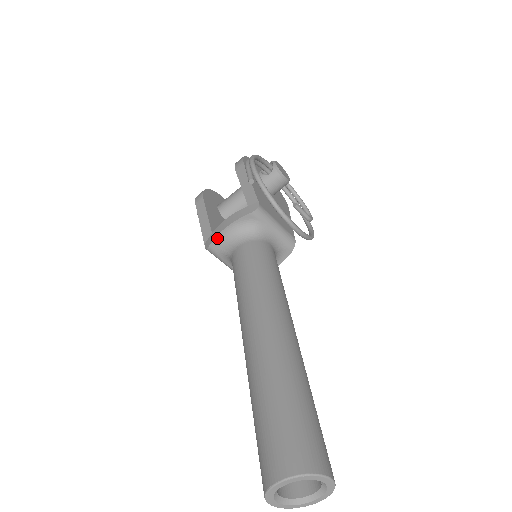
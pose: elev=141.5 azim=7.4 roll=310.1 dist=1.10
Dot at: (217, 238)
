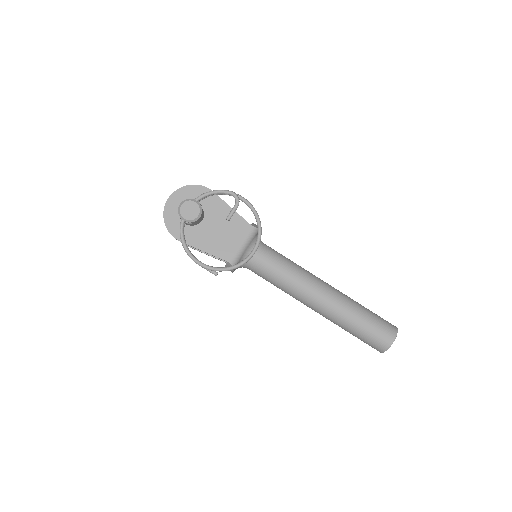
Dot at: occluded
